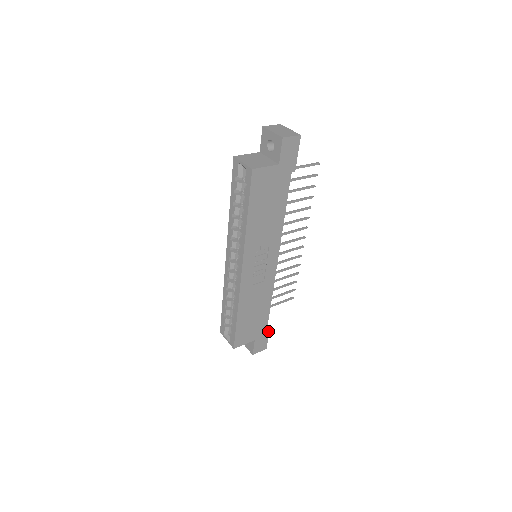
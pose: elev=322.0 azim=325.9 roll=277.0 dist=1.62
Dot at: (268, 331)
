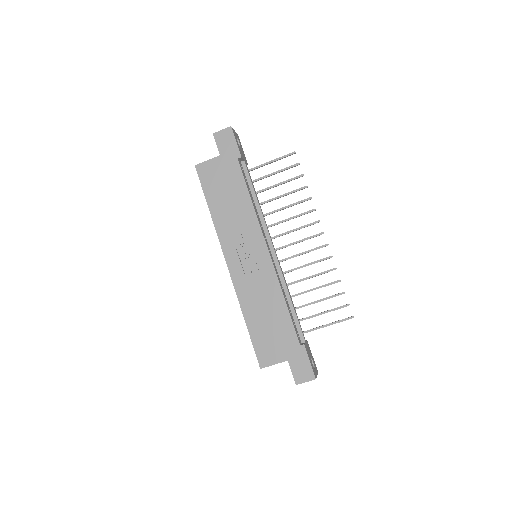
Dot at: (304, 349)
